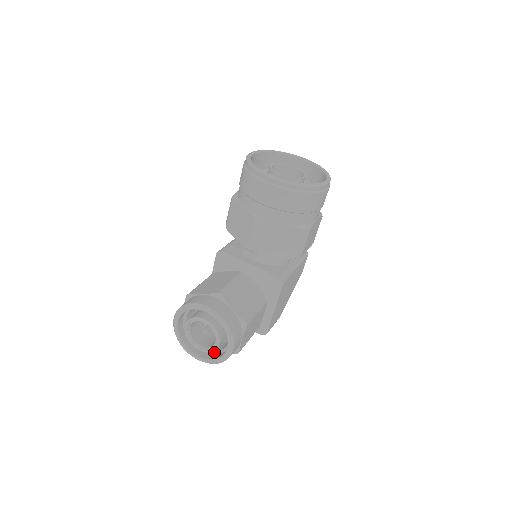
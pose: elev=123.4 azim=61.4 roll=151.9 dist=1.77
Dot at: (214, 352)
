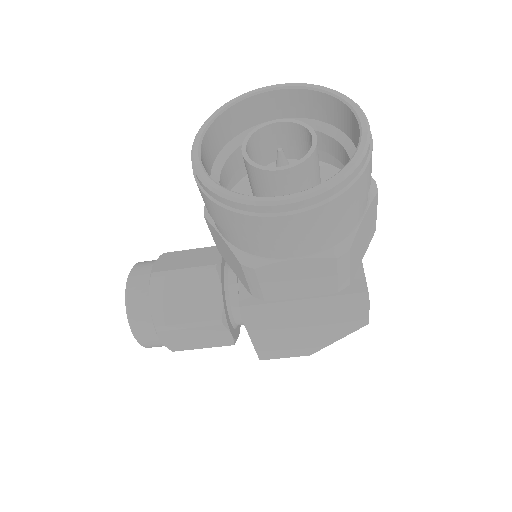
Dot at: occluded
